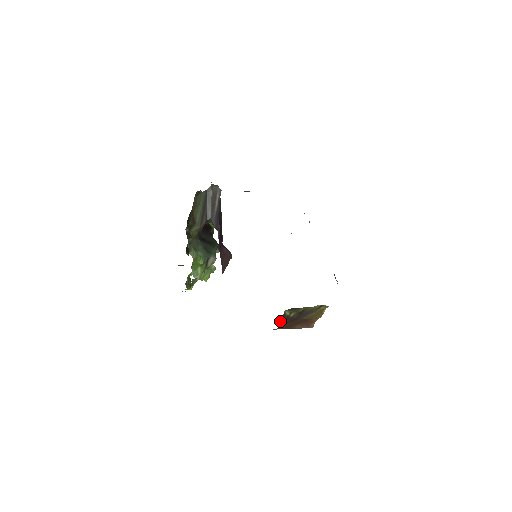
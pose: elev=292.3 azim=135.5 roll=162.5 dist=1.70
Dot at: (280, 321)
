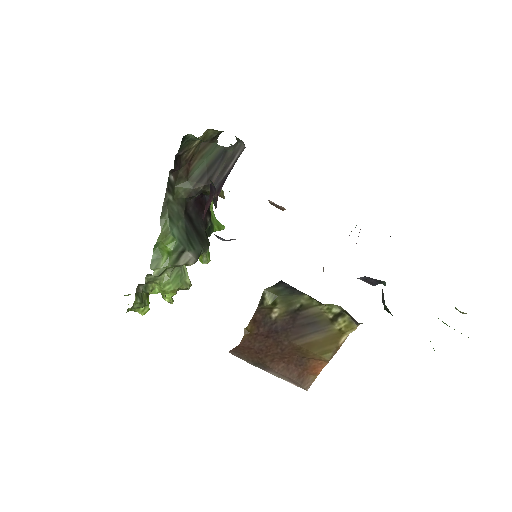
Dot at: occluded
